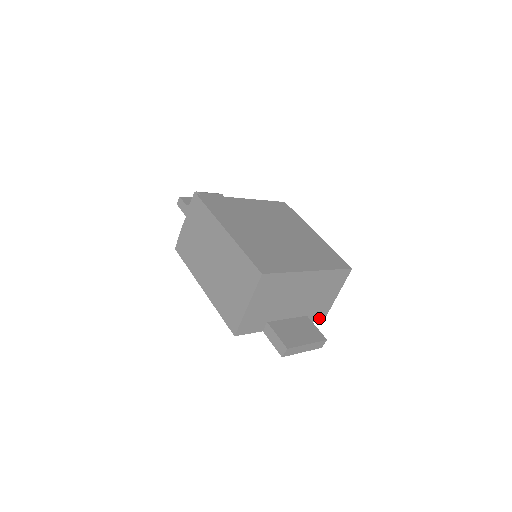
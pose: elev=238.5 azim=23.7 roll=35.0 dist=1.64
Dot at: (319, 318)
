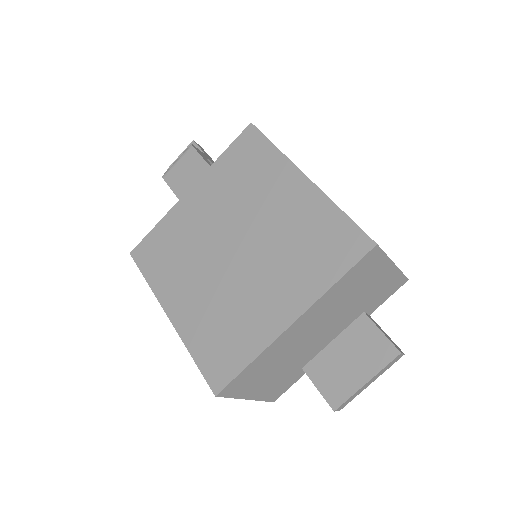
Dot at: (394, 288)
